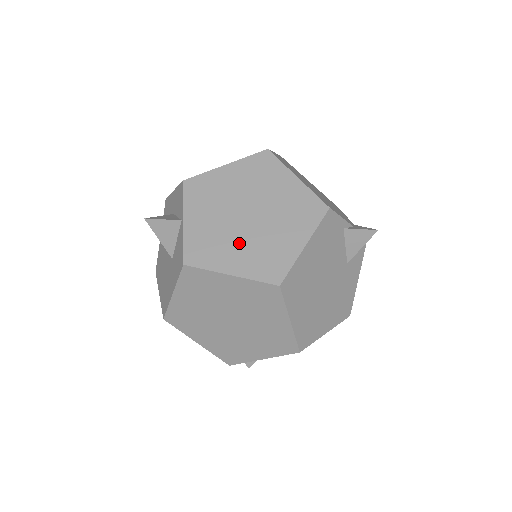
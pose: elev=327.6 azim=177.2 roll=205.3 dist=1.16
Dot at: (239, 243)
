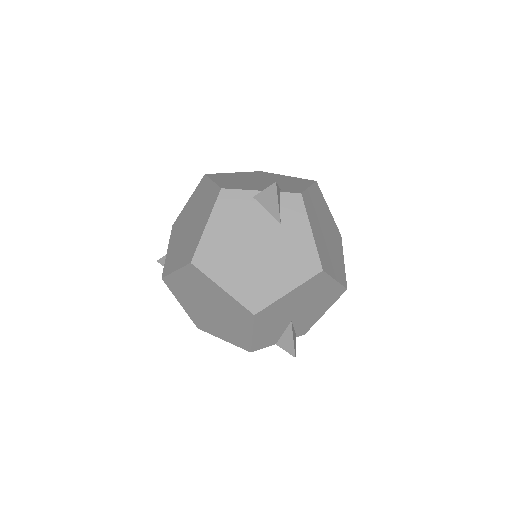
Dot at: (182, 247)
